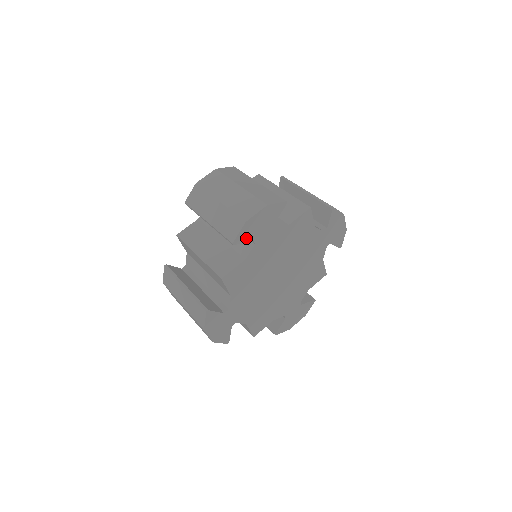
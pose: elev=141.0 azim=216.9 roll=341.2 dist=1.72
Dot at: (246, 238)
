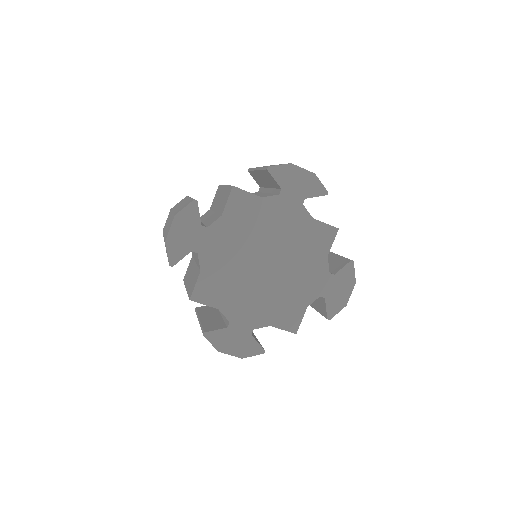
Dot at: (279, 178)
